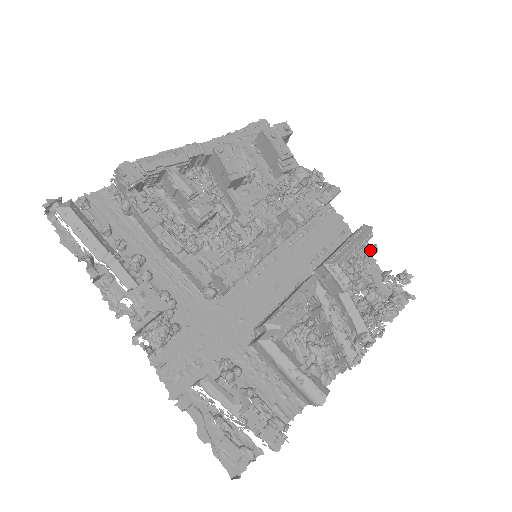
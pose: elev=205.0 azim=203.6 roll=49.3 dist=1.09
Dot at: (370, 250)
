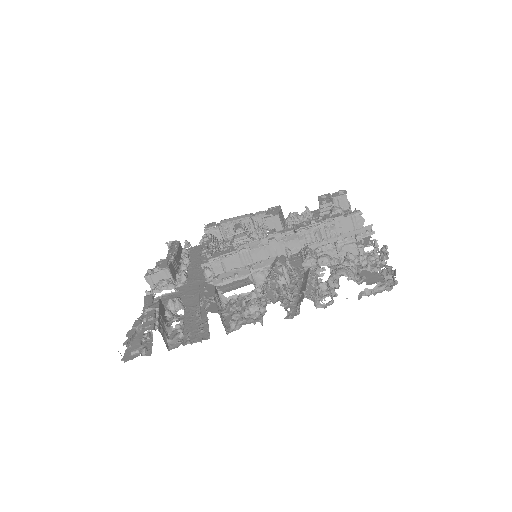
Dot at: (374, 248)
